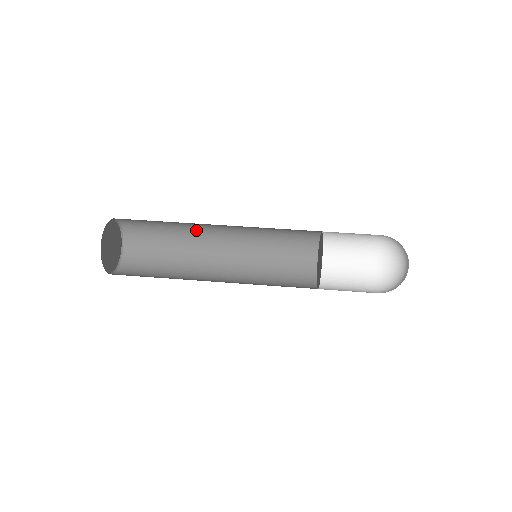
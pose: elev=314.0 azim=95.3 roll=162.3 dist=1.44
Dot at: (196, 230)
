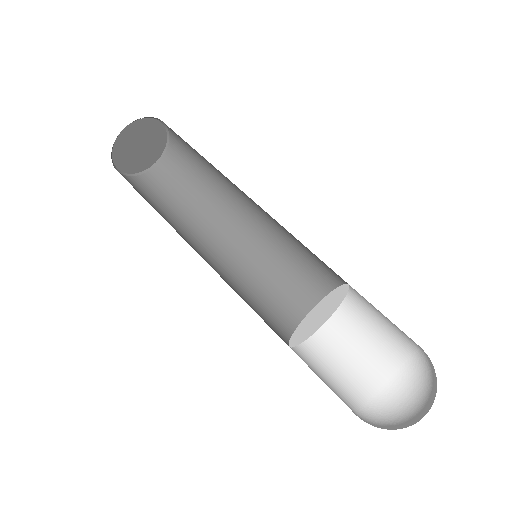
Dot at: occluded
